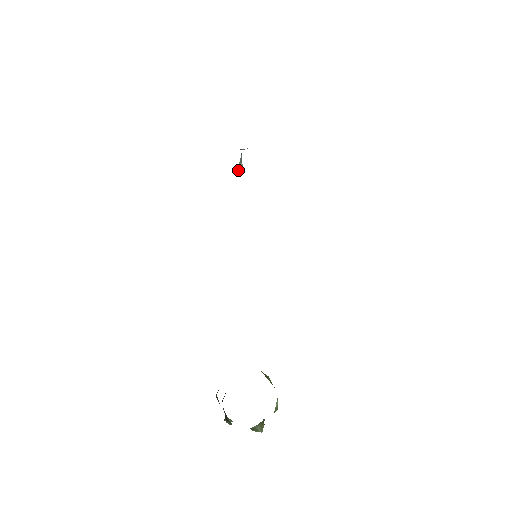
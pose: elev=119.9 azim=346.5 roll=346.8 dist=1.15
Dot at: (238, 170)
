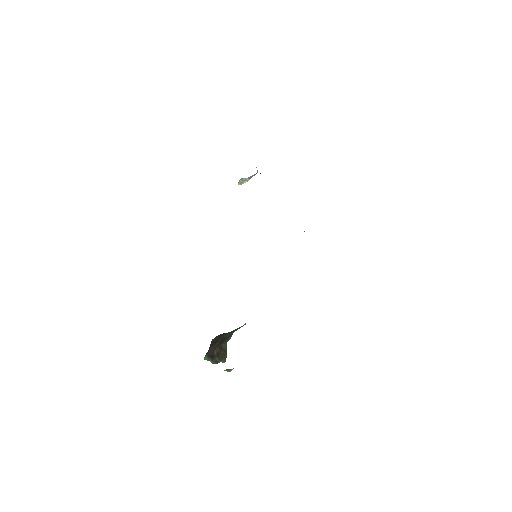
Dot at: (242, 181)
